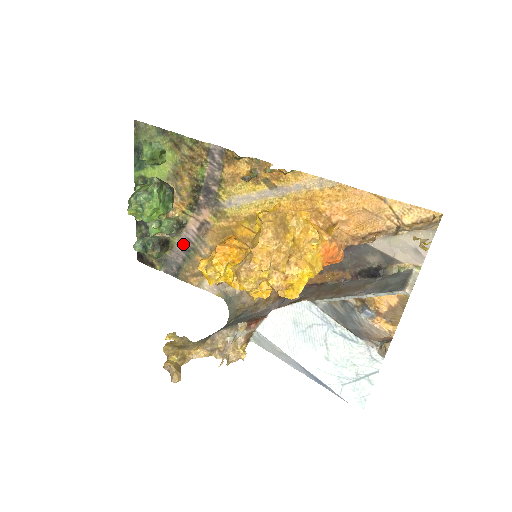
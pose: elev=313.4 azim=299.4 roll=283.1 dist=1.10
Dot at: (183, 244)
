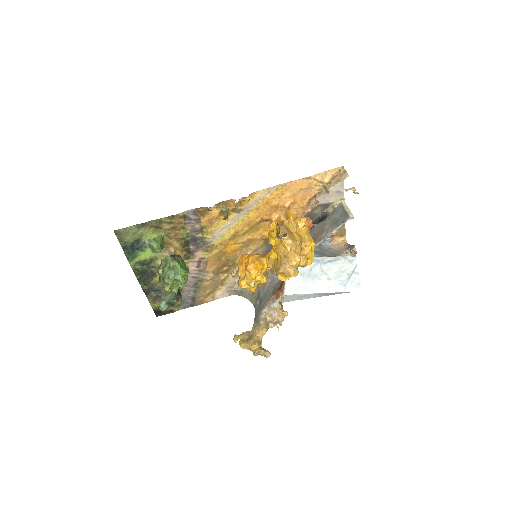
Dot at: (190, 283)
